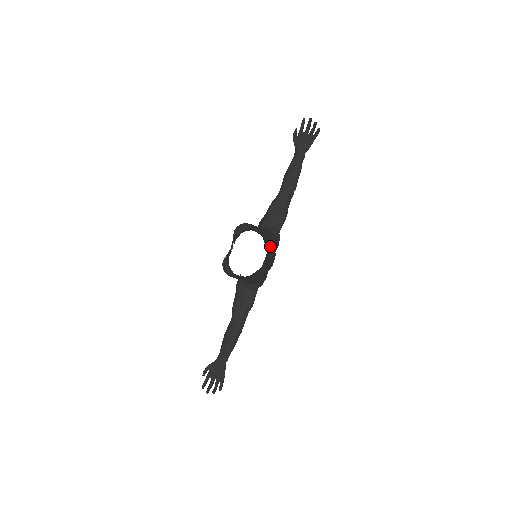
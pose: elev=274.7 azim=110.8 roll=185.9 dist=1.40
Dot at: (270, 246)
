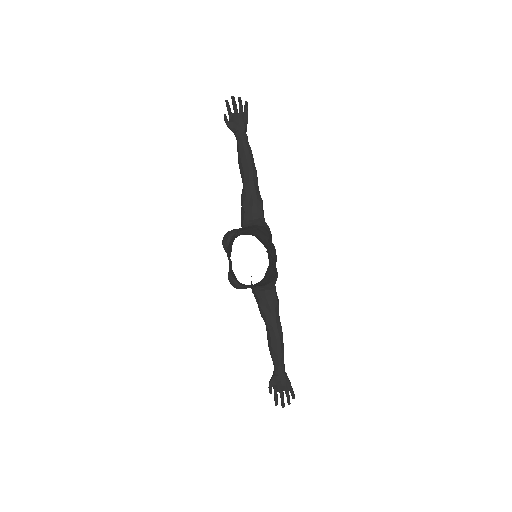
Dot at: (265, 240)
